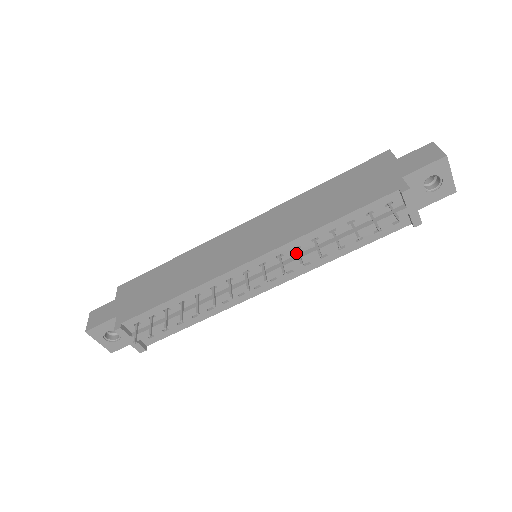
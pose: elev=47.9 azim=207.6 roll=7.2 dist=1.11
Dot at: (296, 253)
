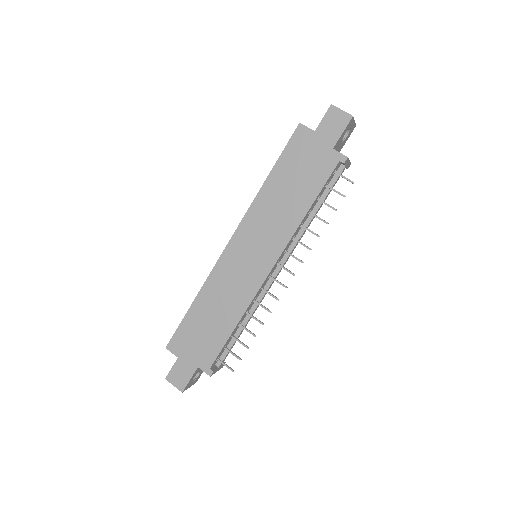
Dot at: (292, 240)
